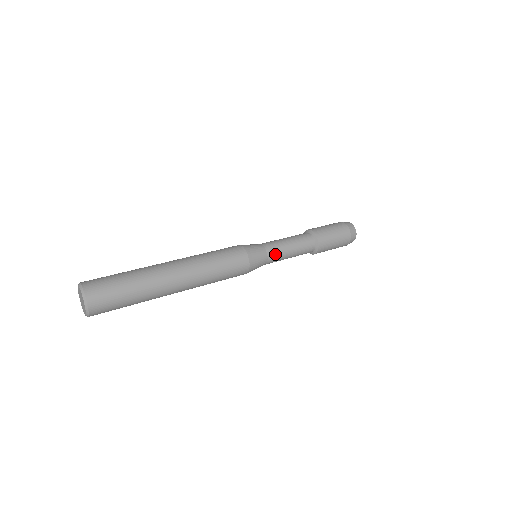
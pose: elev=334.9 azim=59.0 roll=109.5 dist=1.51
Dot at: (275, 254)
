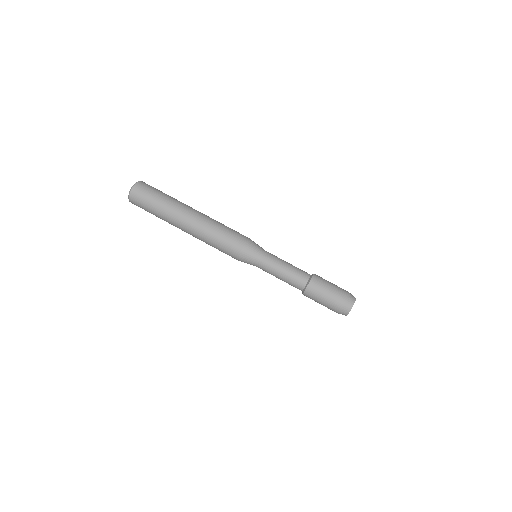
Dot at: (264, 269)
